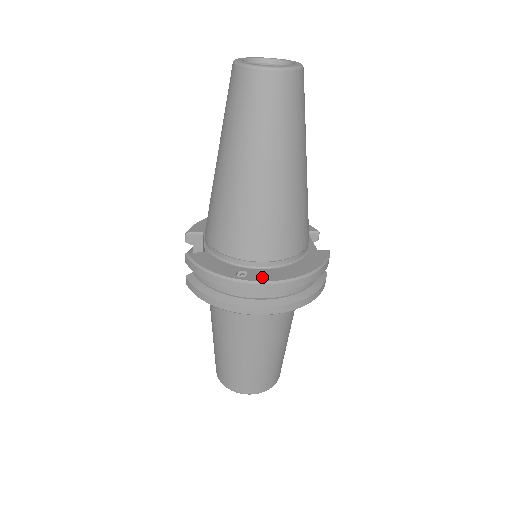
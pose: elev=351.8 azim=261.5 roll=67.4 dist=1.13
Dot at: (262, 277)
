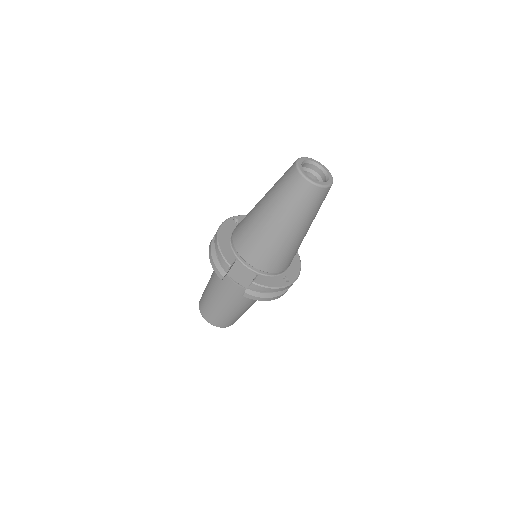
Dot at: (294, 275)
